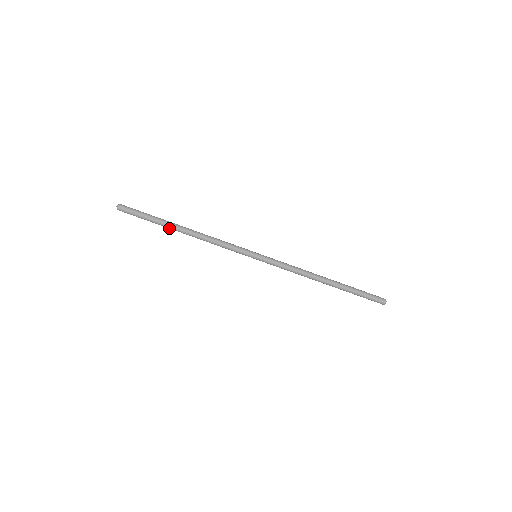
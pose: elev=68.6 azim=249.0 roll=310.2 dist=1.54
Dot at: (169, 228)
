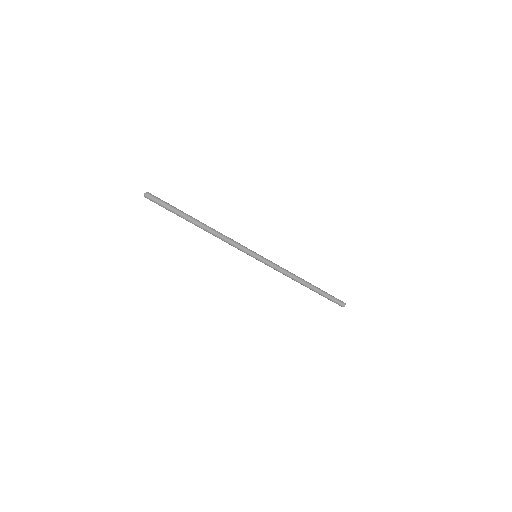
Dot at: (188, 221)
